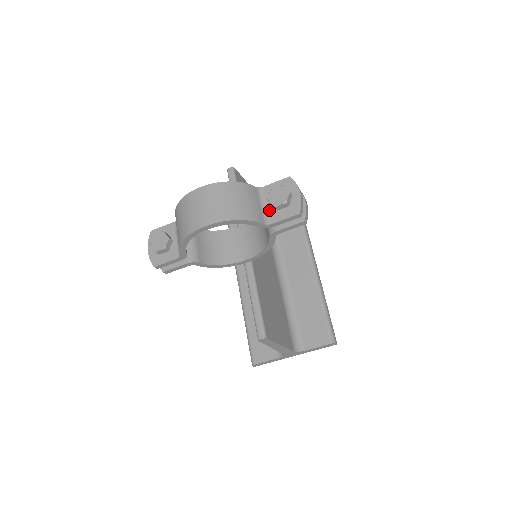
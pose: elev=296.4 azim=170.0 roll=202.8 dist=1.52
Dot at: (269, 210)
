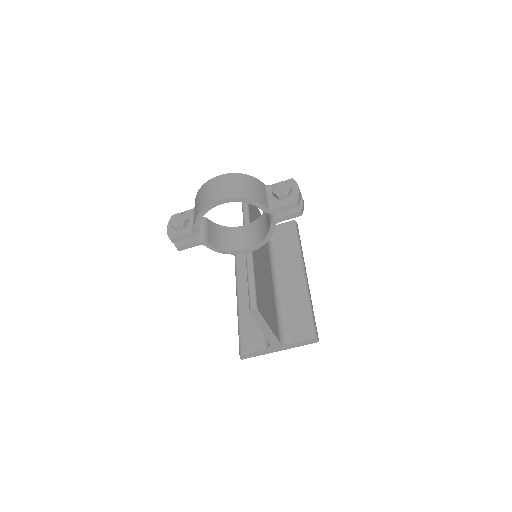
Dot at: (272, 200)
